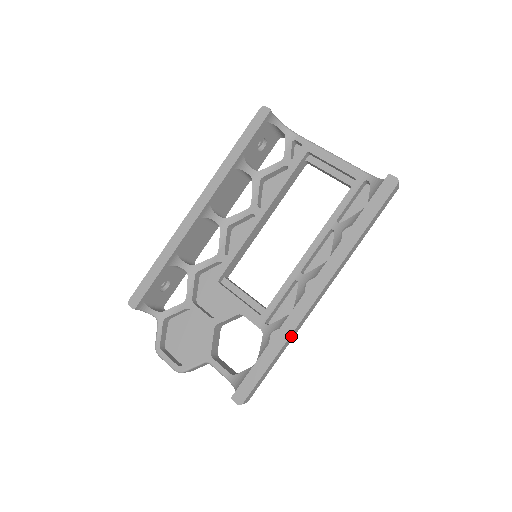
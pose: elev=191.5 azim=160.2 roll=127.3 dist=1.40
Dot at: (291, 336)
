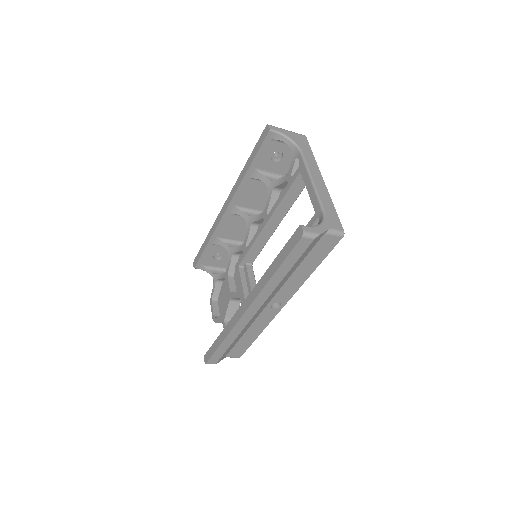
Dot at: (232, 333)
